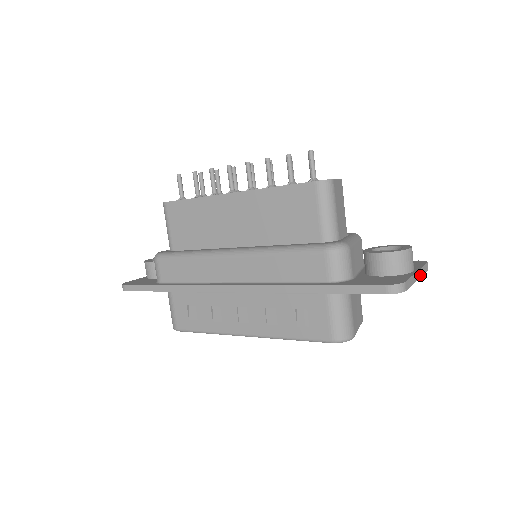
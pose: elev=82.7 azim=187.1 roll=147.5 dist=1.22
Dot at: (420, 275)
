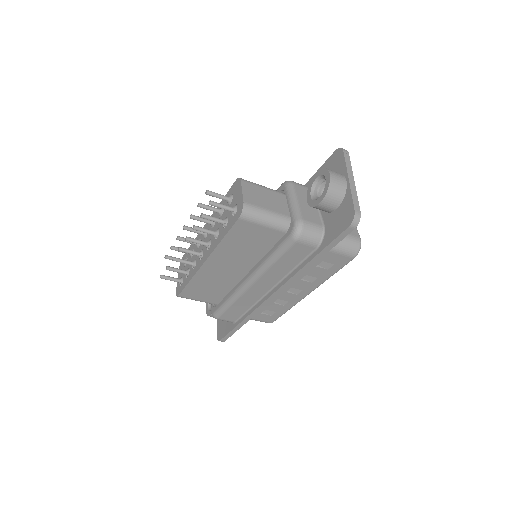
Dot at: (351, 174)
